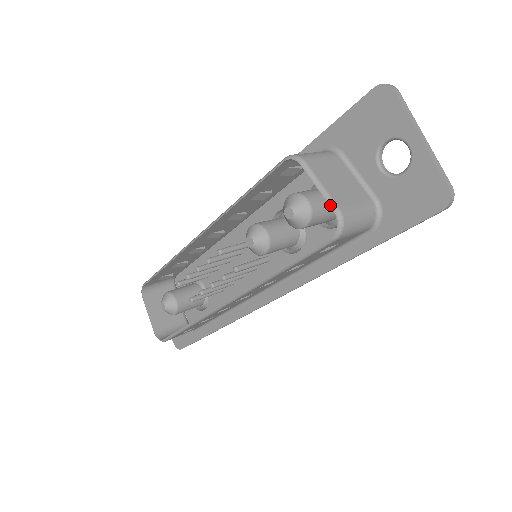
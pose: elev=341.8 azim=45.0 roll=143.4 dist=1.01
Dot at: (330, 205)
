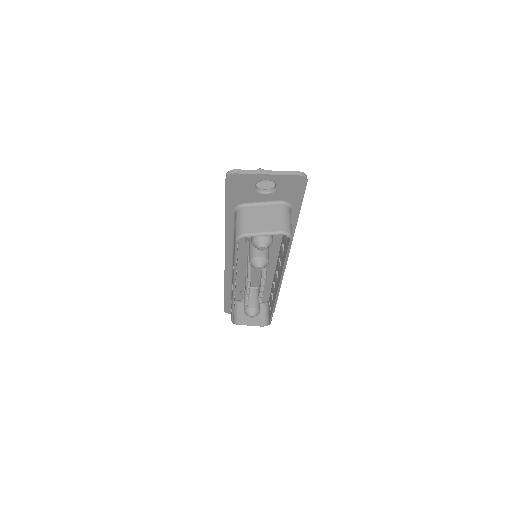
Dot at: occluded
